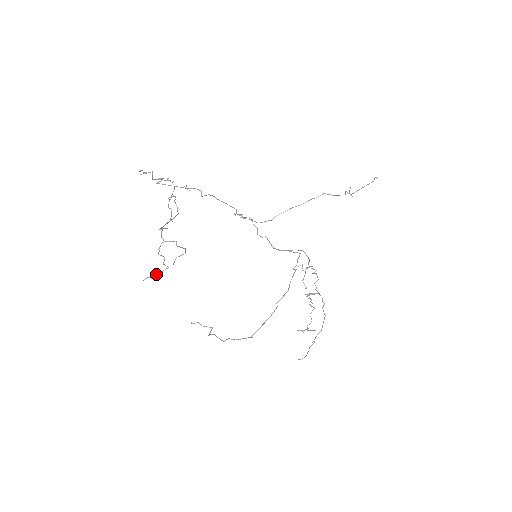
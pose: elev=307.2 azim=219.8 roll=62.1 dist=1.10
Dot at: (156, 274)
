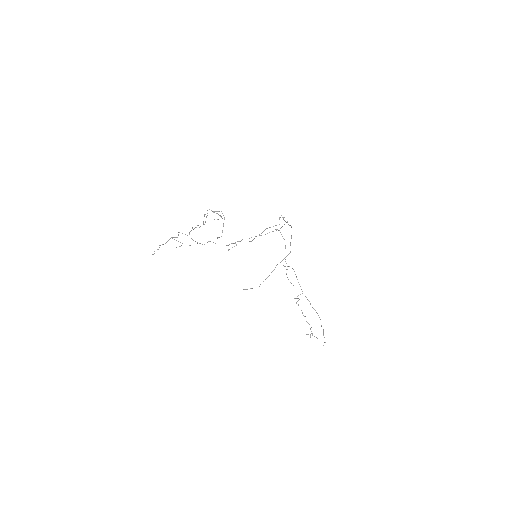
Dot at: (220, 215)
